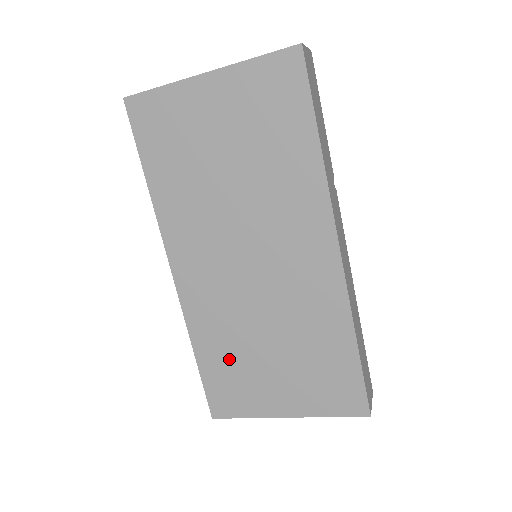
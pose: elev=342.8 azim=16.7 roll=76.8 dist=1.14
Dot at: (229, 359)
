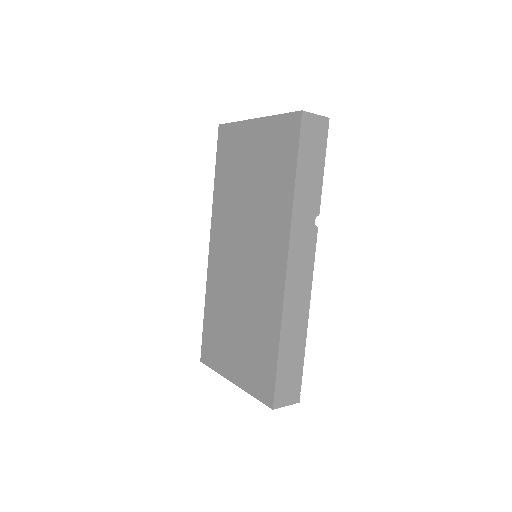
Dot at: (218, 322)
